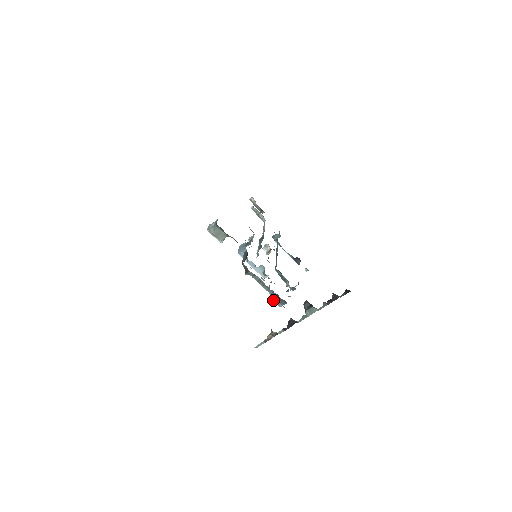
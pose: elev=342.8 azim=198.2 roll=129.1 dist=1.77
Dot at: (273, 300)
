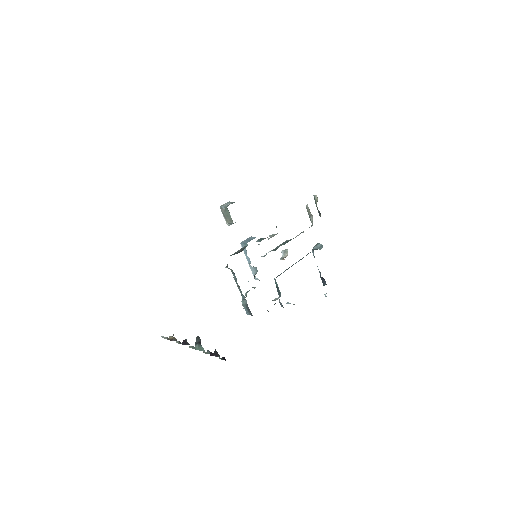
Dot at: (243, 304)
